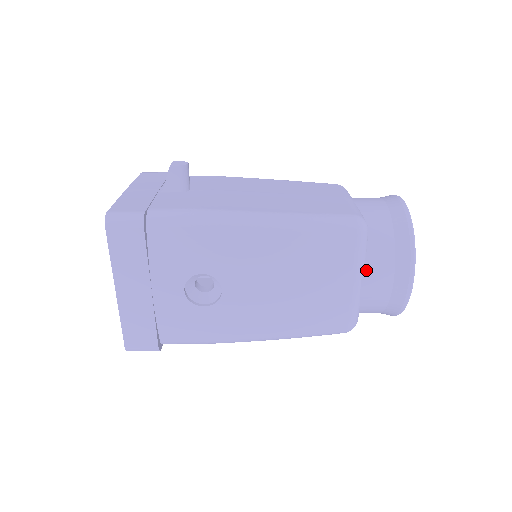
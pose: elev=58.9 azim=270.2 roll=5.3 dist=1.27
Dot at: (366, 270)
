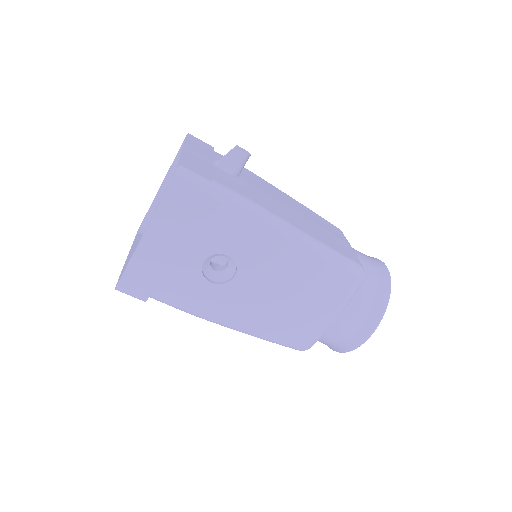
Dot at: (346, 310)
